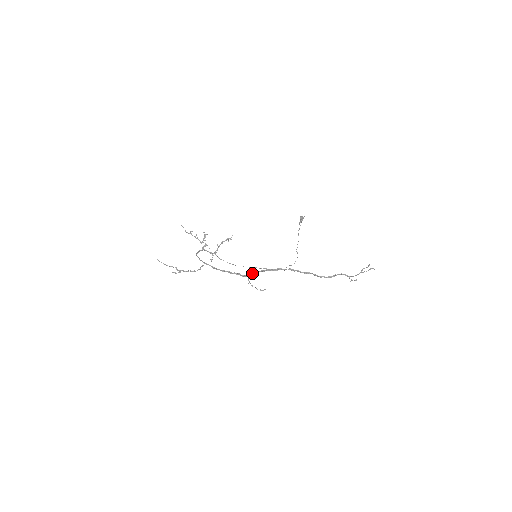
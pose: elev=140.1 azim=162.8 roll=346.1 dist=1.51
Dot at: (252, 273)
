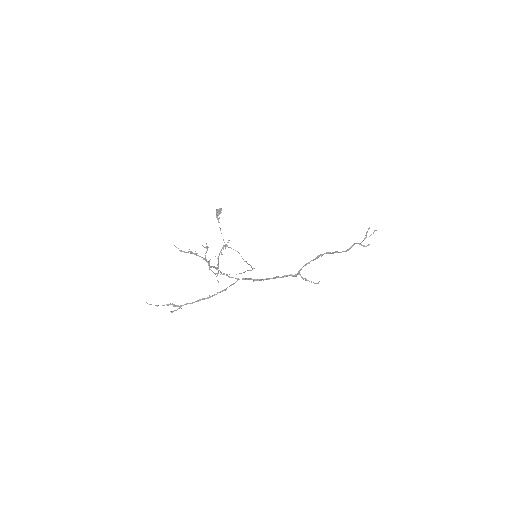
Dot at: (301, 269)
